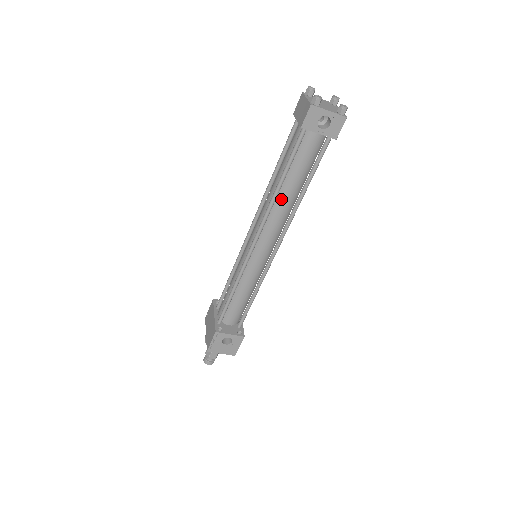
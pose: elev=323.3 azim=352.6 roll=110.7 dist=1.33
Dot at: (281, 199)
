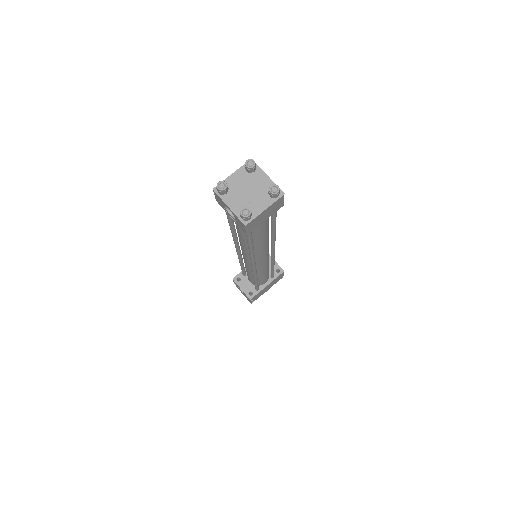
Dot at: occluded
